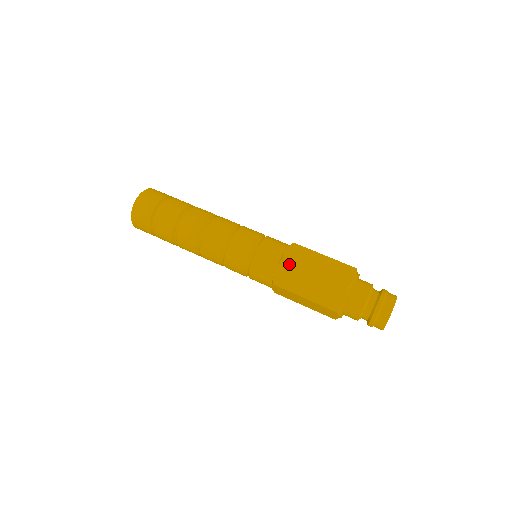
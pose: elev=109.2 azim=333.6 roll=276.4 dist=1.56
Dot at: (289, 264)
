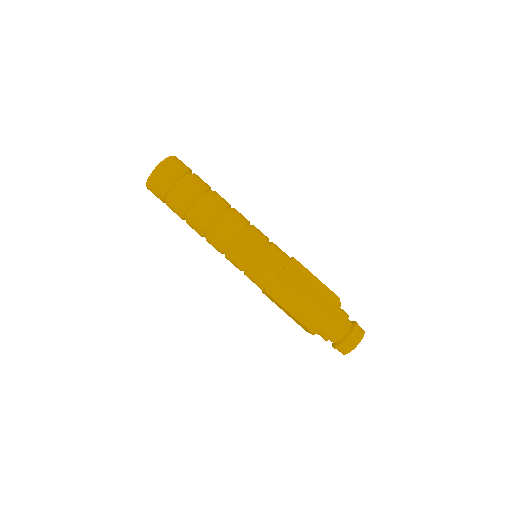
Dot at: (285, 280)
